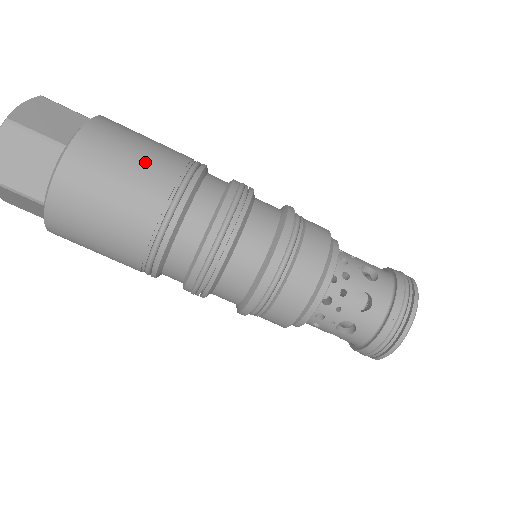
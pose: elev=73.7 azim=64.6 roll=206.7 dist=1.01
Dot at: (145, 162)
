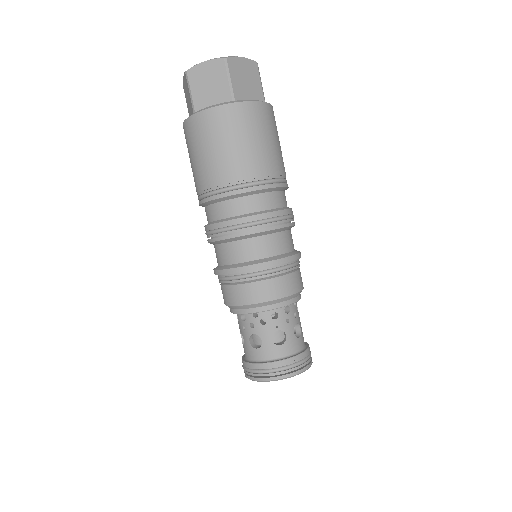
Dot at: occluded
